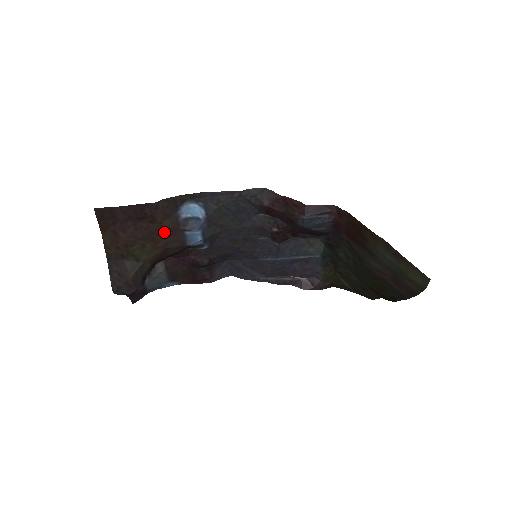
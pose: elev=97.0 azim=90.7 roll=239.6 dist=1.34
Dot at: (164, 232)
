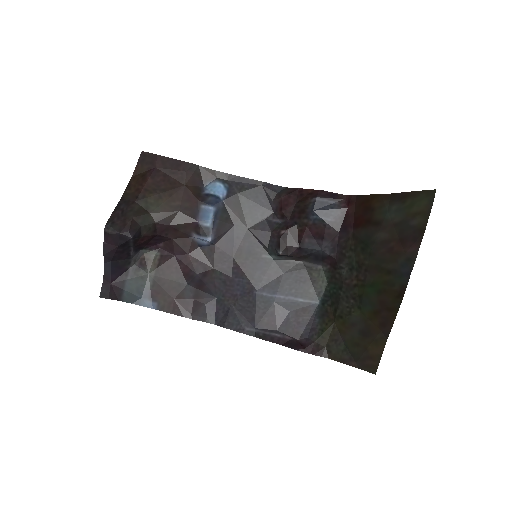
Dot at: (184, 194)
